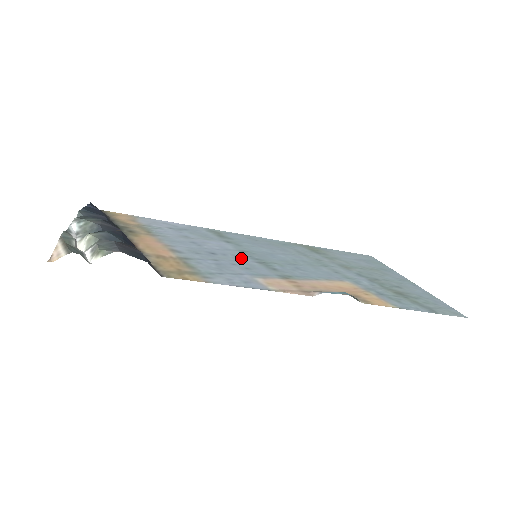
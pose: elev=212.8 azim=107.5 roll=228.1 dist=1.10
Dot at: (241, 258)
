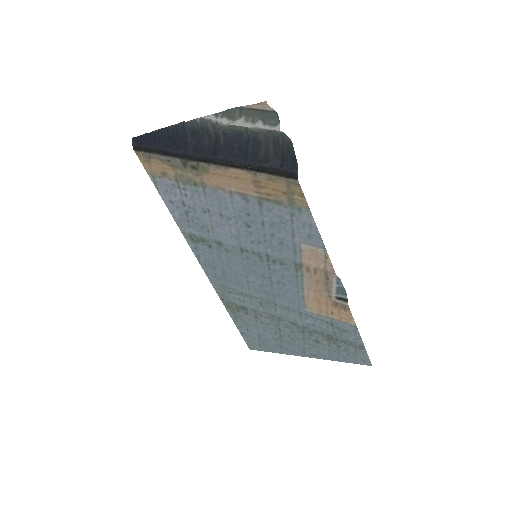
Dot at: (259, 244)
